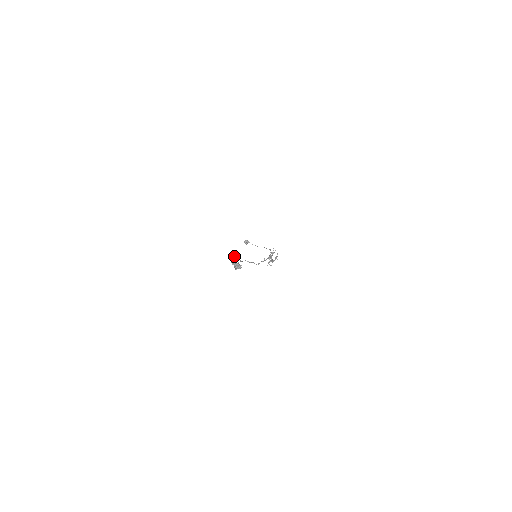
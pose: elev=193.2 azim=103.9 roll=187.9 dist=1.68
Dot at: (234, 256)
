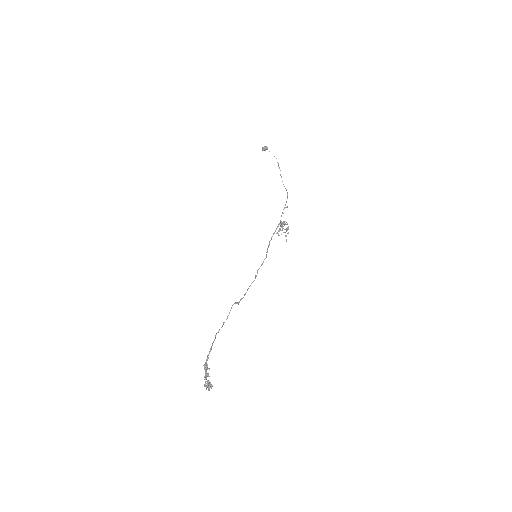
Dot at: occluded
